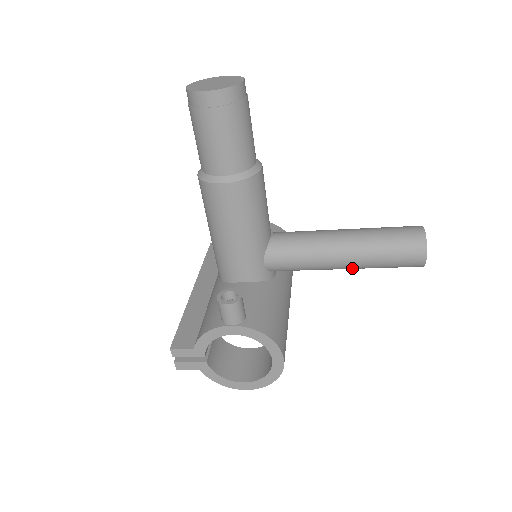
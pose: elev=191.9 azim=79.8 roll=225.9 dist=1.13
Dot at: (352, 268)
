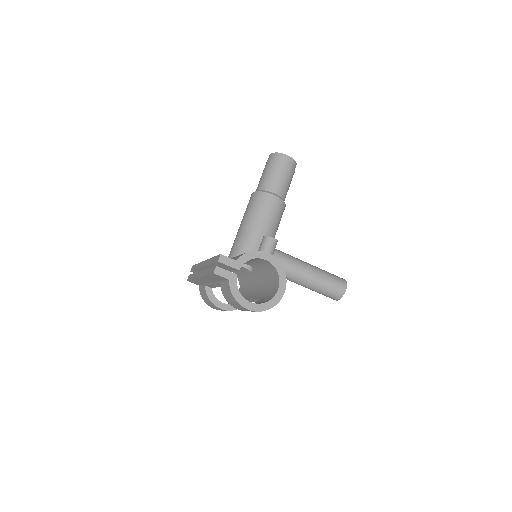
Dot at: (309, 282)
